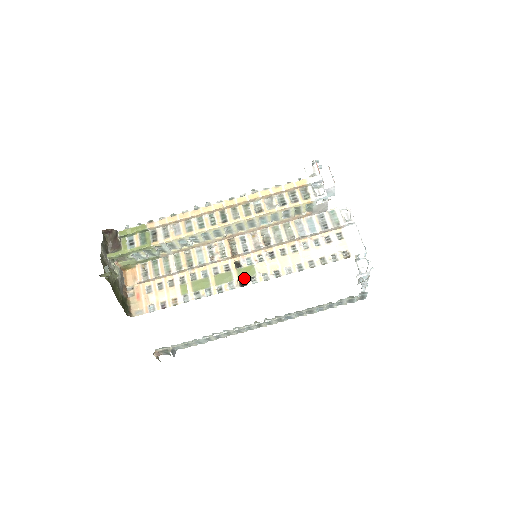
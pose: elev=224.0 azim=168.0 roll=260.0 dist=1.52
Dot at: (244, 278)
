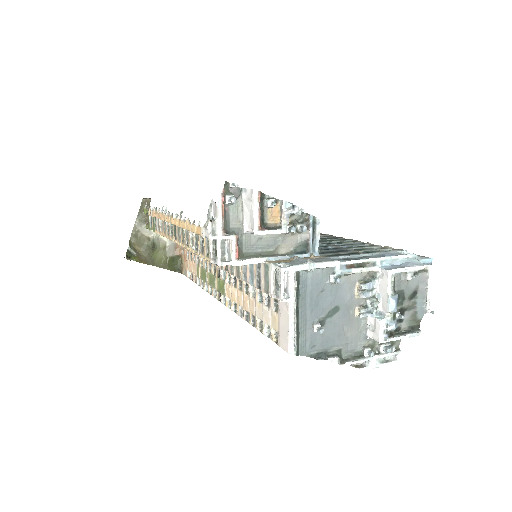
Dot at: (220, 292)
